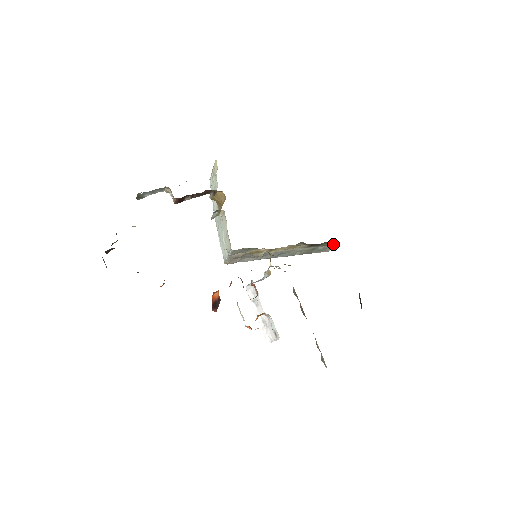
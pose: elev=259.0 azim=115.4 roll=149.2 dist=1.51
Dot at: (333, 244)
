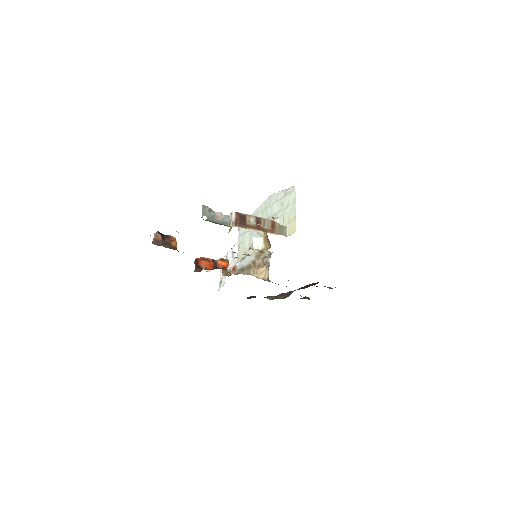
Dot at: occluded
